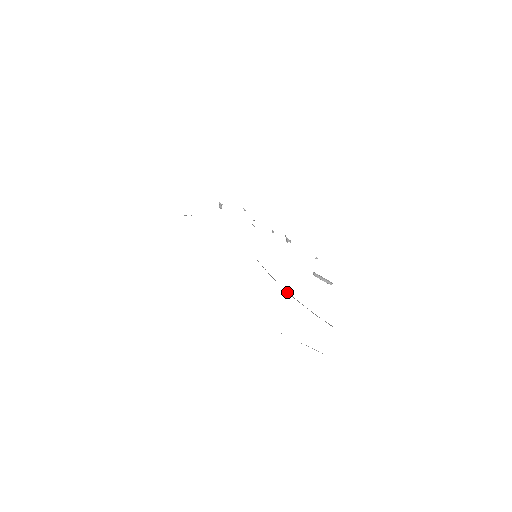
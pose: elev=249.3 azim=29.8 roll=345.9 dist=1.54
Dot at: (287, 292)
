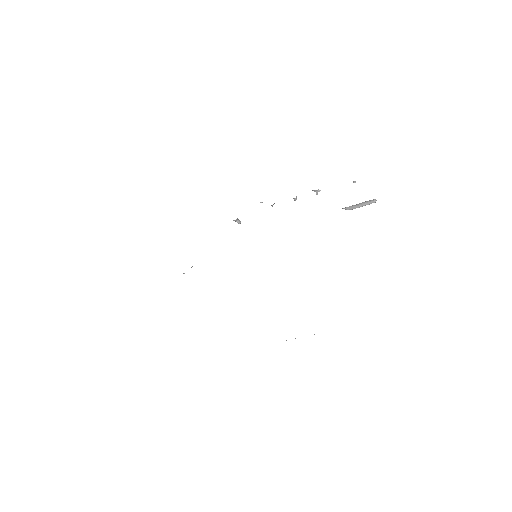
Dot at: occluded
